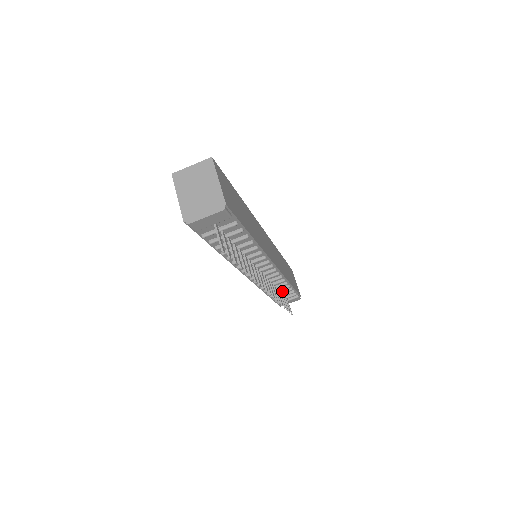
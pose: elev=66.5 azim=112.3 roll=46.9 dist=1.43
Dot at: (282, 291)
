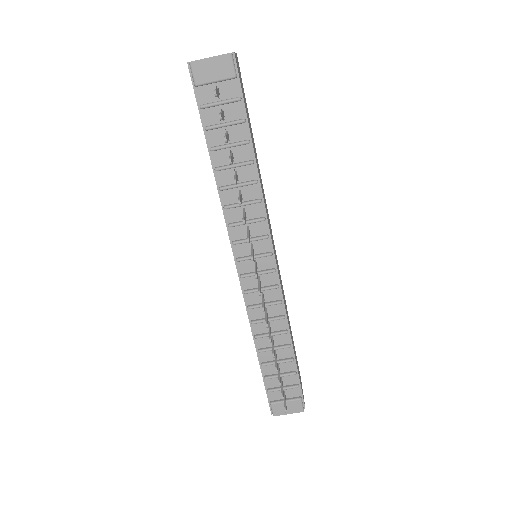
Dot at: (279, 359)
